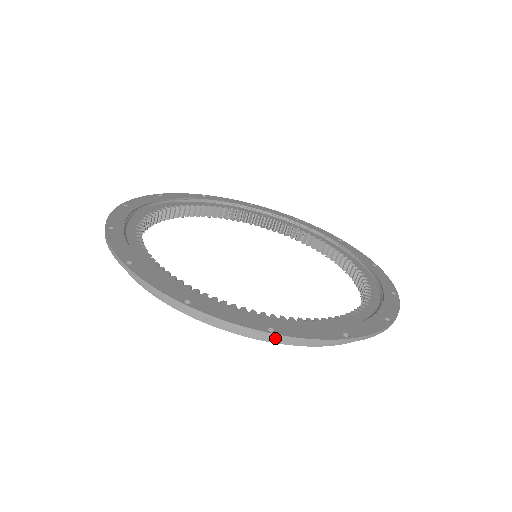
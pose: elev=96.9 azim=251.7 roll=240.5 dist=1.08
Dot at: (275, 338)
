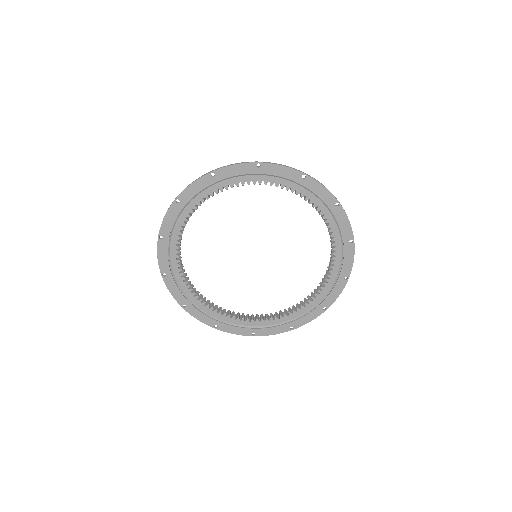
Dot at: (256, 335)
